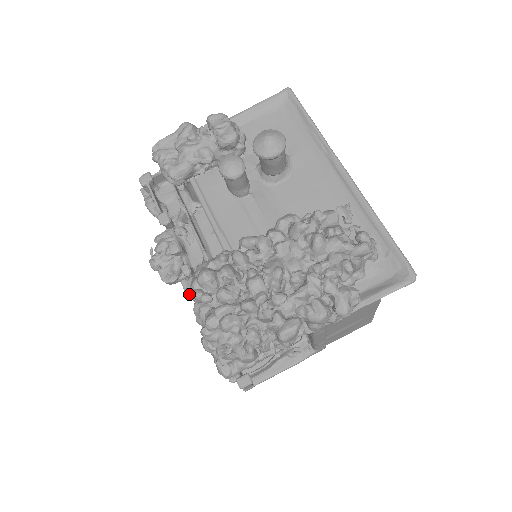
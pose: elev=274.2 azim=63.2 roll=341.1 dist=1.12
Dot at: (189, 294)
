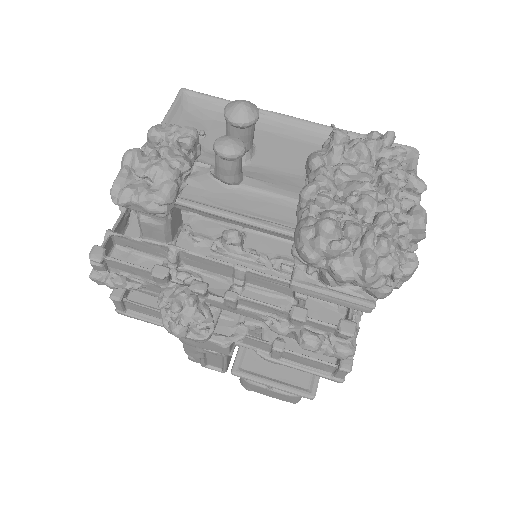
Dot at: (225, 341)
